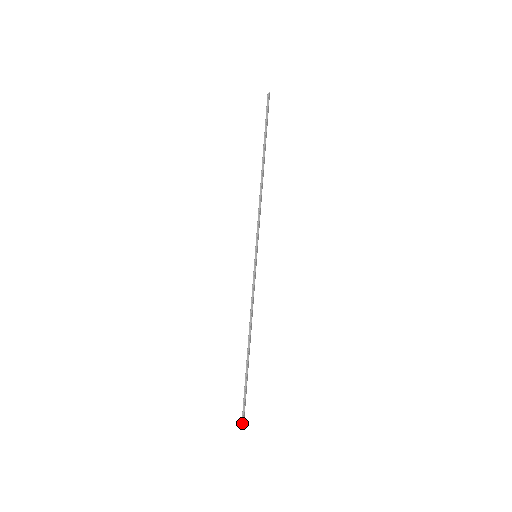
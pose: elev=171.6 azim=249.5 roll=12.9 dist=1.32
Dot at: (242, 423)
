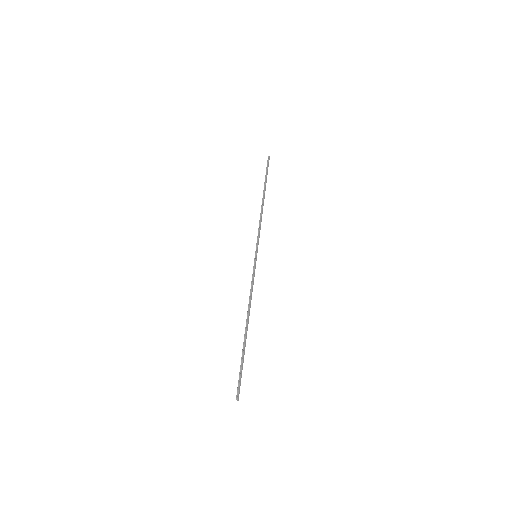
Dot at: (237, 396)
